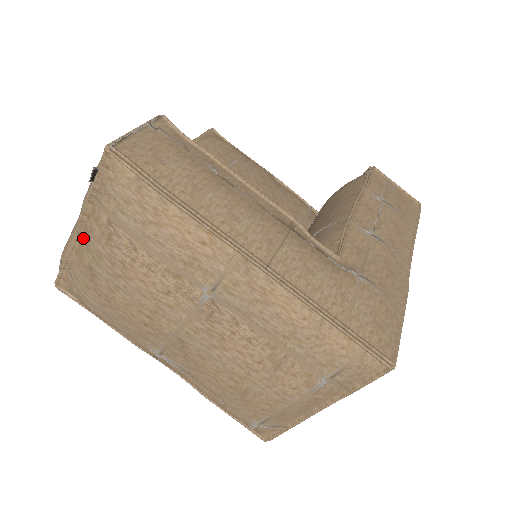
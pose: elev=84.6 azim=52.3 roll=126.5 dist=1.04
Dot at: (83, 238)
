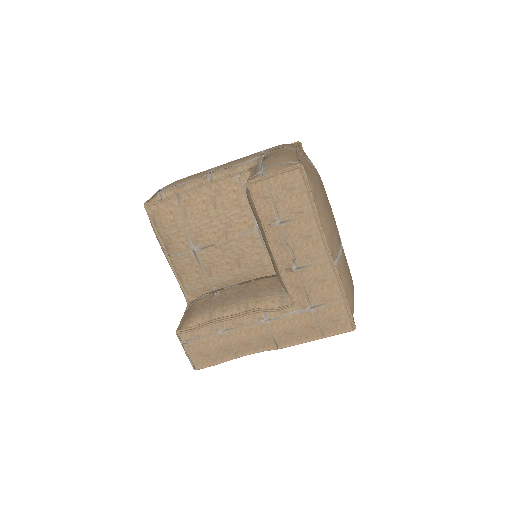
Dot at: occluded
